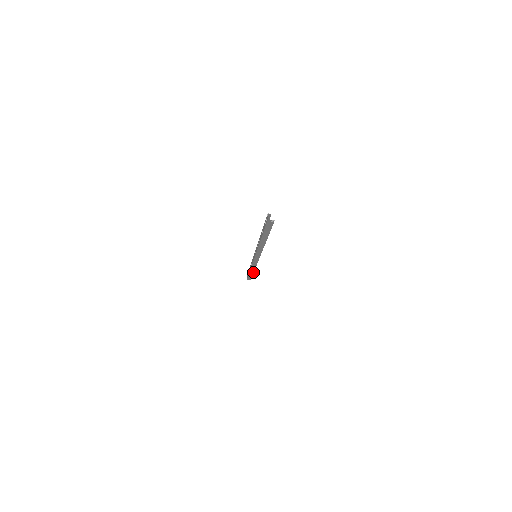
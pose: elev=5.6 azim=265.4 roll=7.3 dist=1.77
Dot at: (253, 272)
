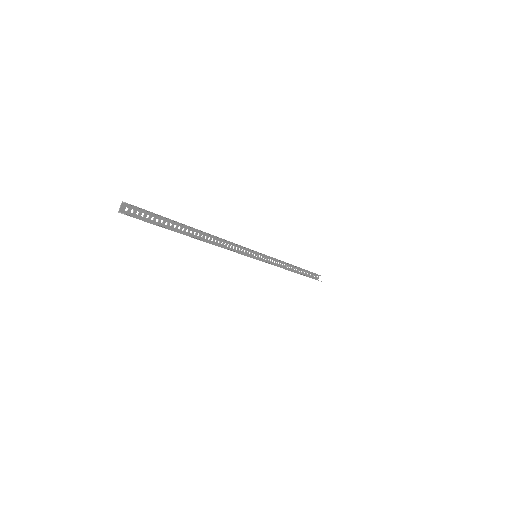
Dot at: occluded
